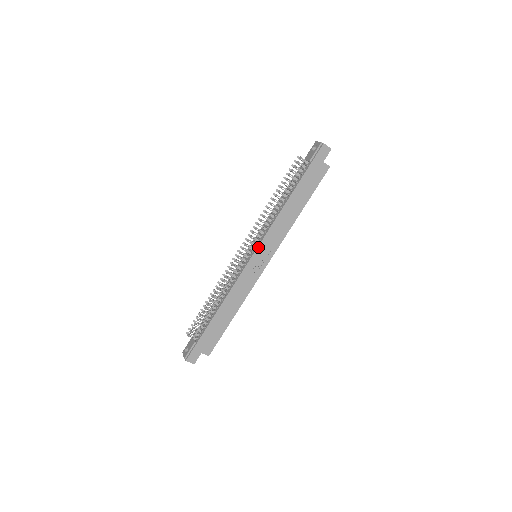
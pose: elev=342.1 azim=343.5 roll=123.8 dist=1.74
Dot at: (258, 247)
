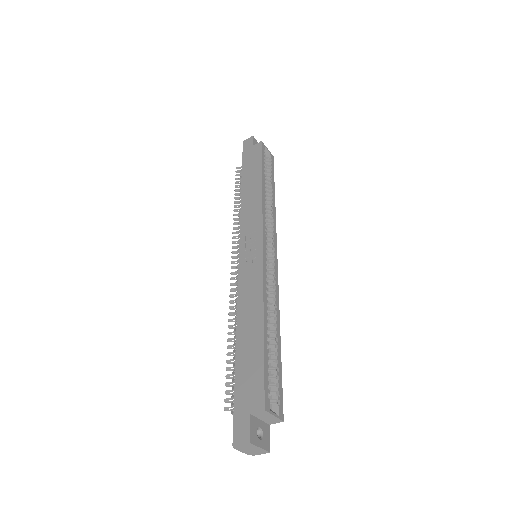
Dot at: (240, 242)
